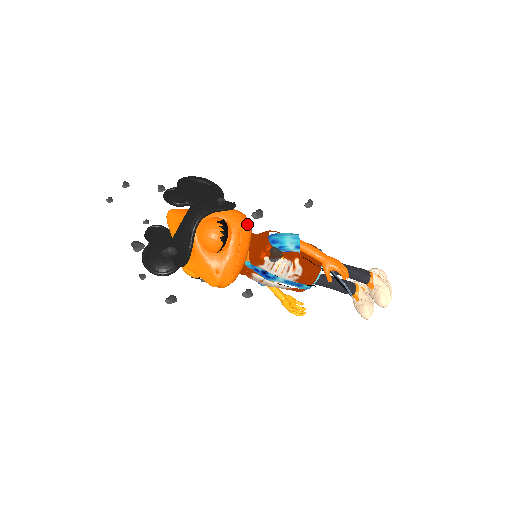
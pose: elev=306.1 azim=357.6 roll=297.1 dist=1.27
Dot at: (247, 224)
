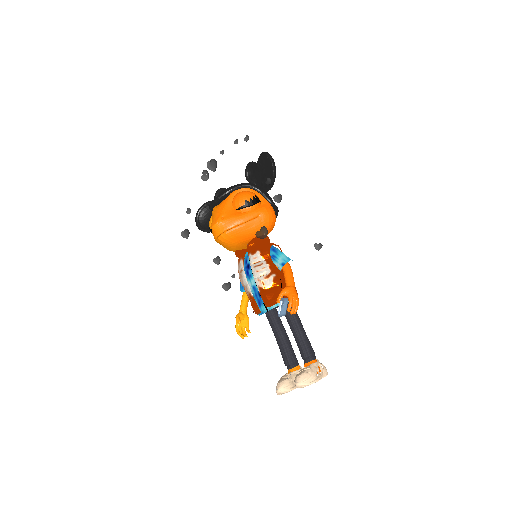
Dot at: (270, 218)
